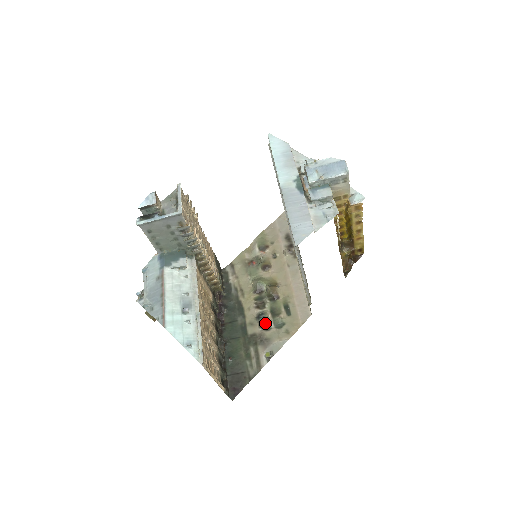
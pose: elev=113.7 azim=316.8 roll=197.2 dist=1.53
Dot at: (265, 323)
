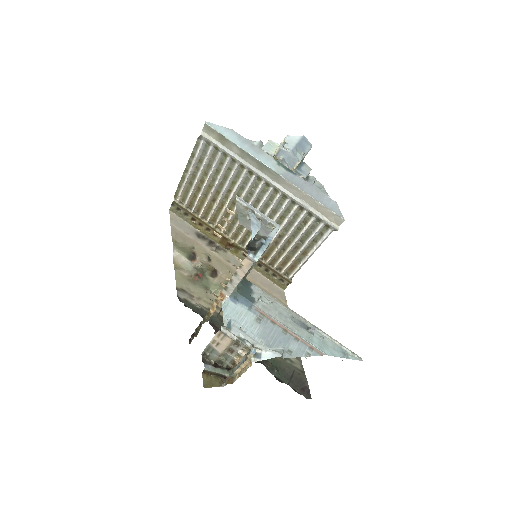
Dot at: occluded
